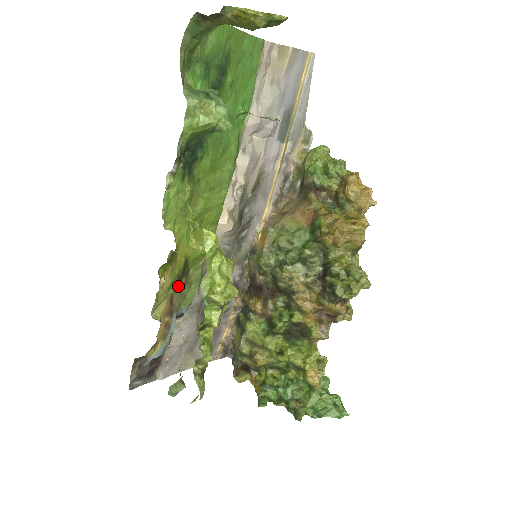
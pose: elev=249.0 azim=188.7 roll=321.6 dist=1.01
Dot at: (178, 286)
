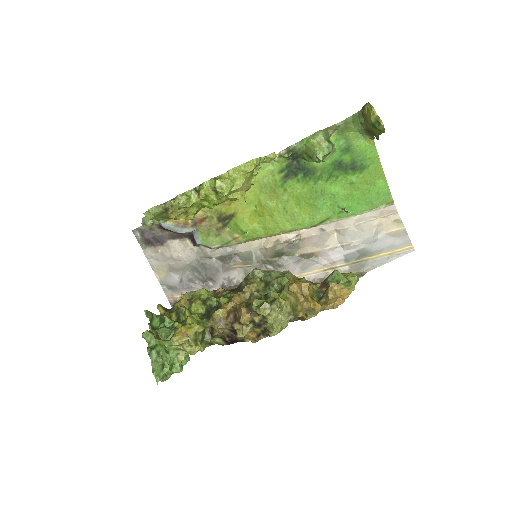
Dot at: (214, 222)
